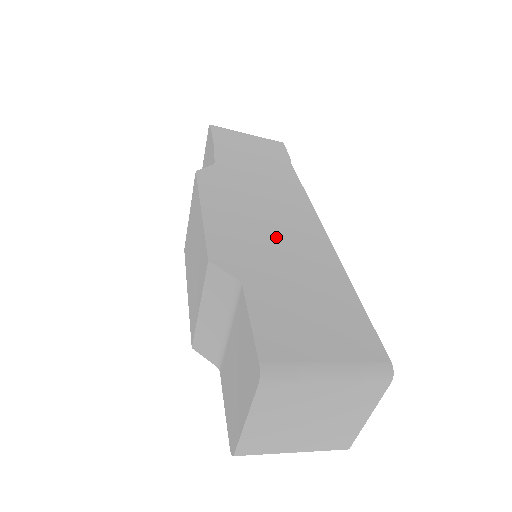
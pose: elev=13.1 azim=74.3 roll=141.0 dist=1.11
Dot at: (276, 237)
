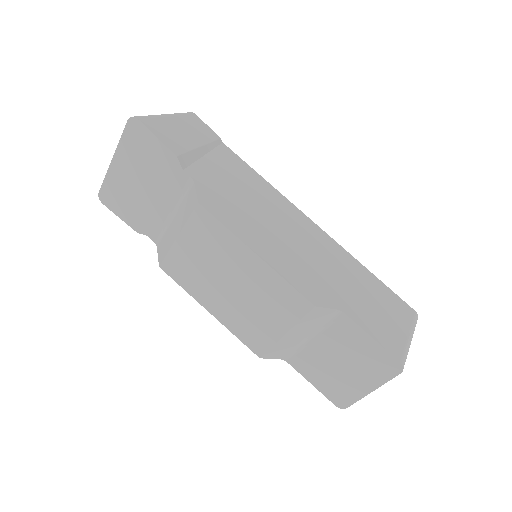
Dot at: (308, 250)
